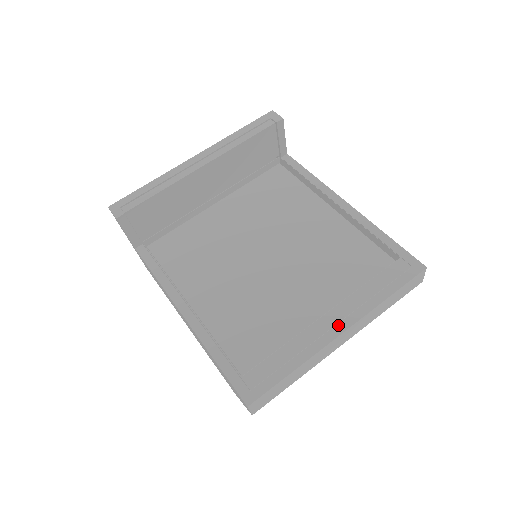
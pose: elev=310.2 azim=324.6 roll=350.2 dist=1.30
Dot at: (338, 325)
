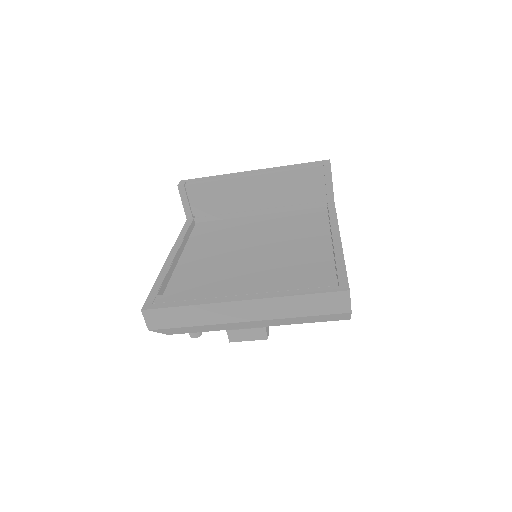
Dot at: (244, 295)
